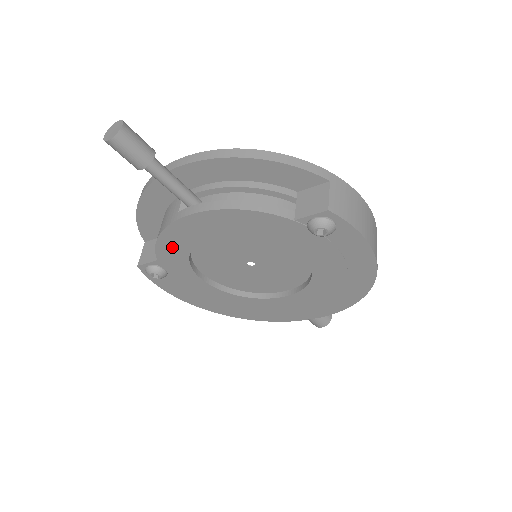
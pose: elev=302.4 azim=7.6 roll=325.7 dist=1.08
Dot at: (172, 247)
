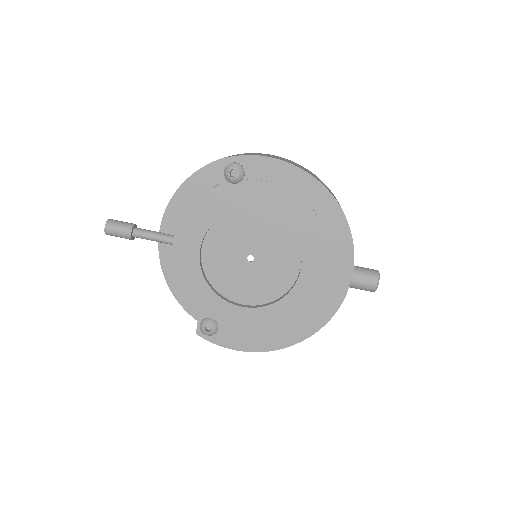
Dot at: (193, 286)
